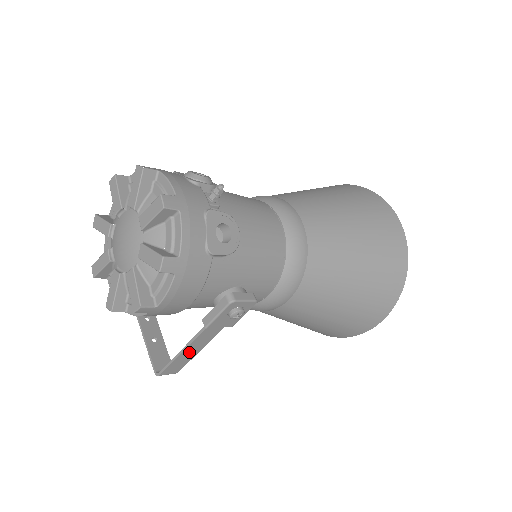
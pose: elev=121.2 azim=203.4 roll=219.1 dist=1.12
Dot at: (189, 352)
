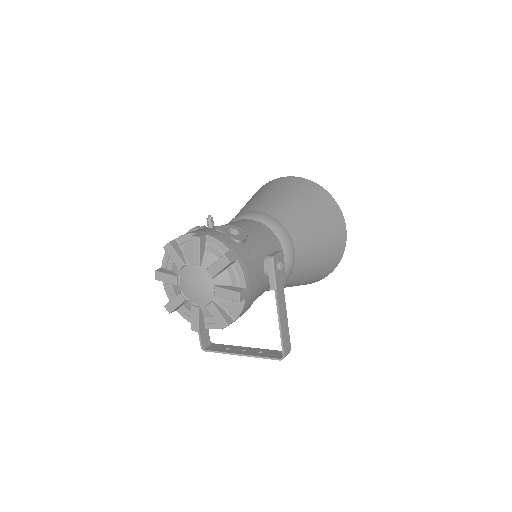
Dot at: (283, 322)
